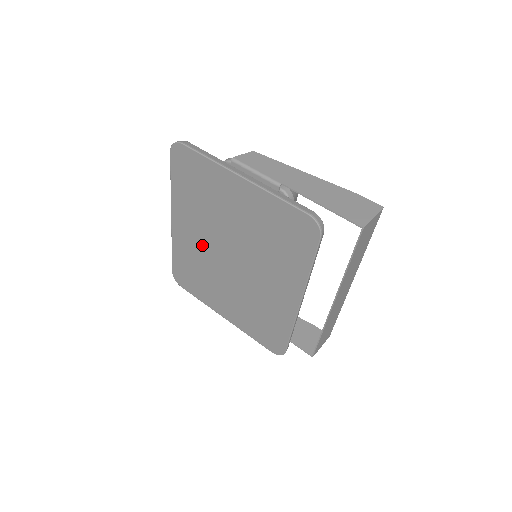
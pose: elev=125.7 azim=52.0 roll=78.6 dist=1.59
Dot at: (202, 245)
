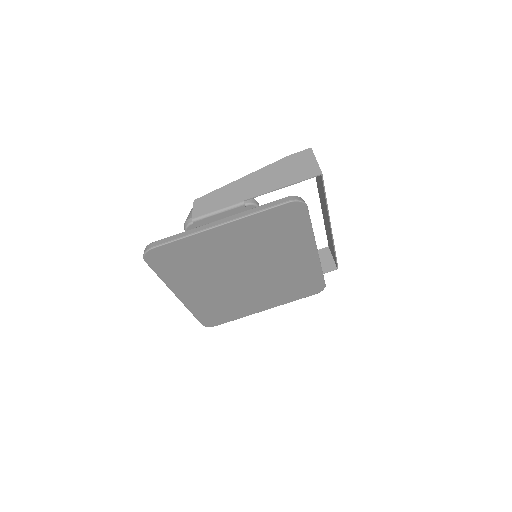
Dot at: (216, 289)
